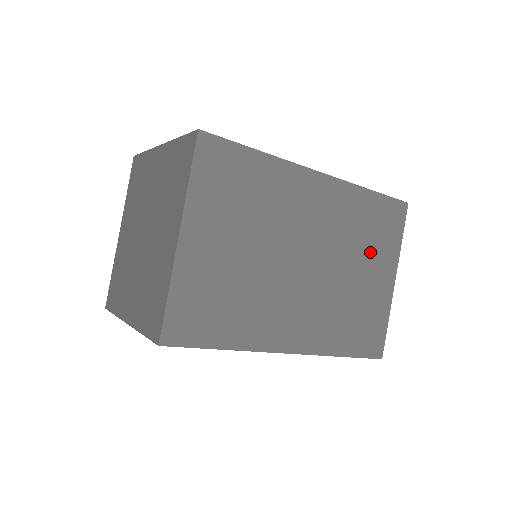
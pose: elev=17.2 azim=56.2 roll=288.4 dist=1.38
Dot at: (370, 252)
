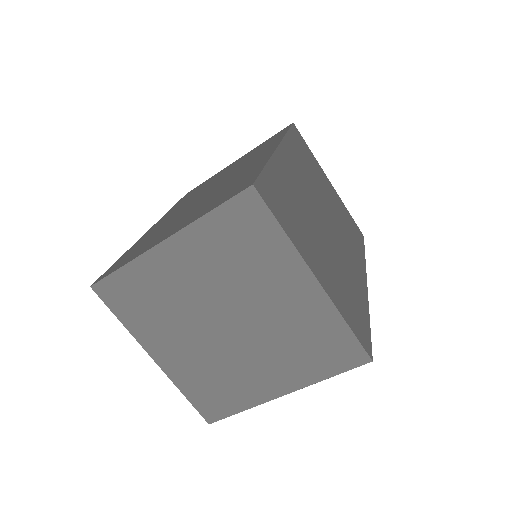
Dot at: (318, 176)
